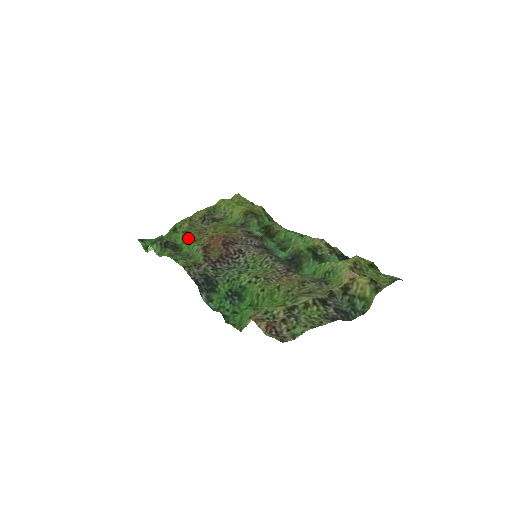
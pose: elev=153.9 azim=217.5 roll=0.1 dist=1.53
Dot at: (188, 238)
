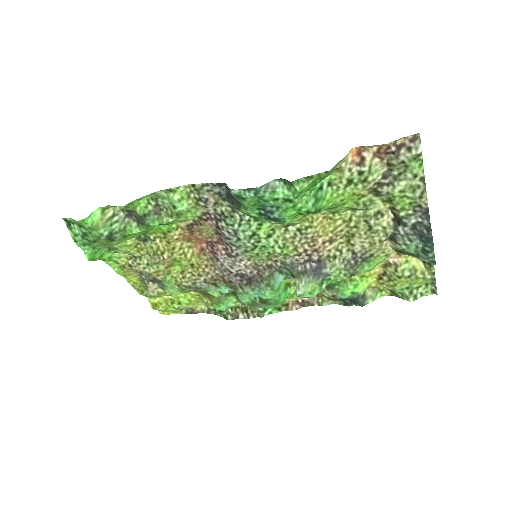
Dot at: (152, 233)
